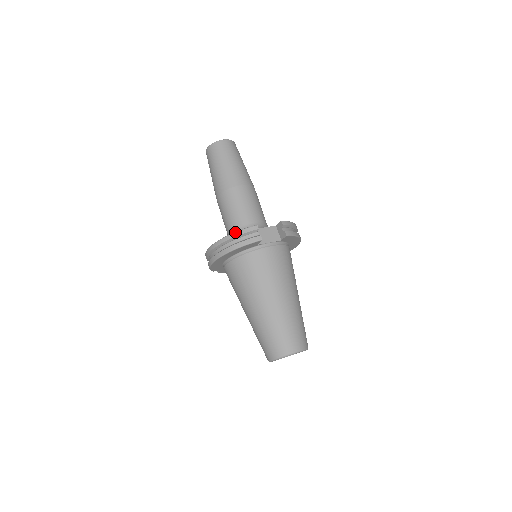
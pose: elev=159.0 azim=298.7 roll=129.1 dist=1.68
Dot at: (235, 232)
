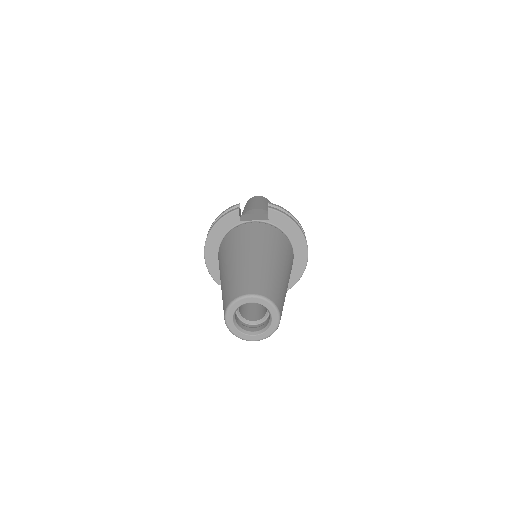
Dot at: (220, 214)
